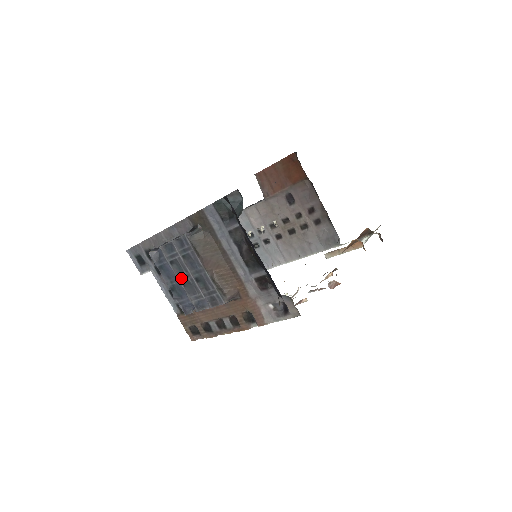
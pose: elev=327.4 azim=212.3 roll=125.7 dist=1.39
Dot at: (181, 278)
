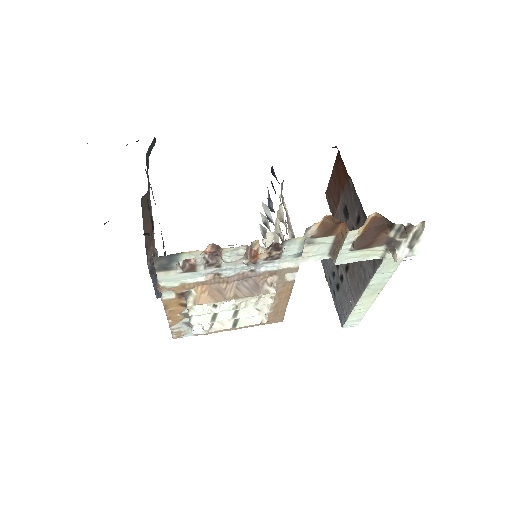
Dot at: occluded
